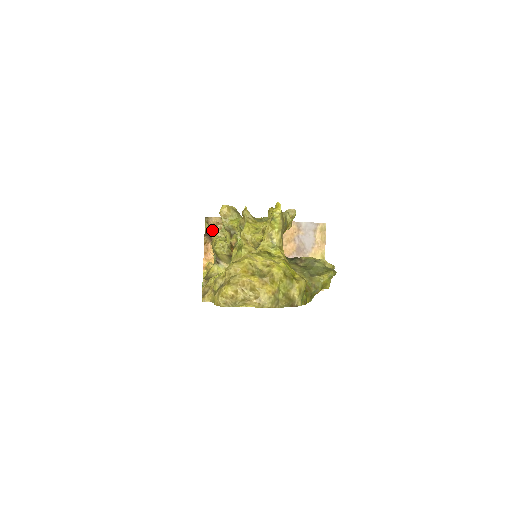
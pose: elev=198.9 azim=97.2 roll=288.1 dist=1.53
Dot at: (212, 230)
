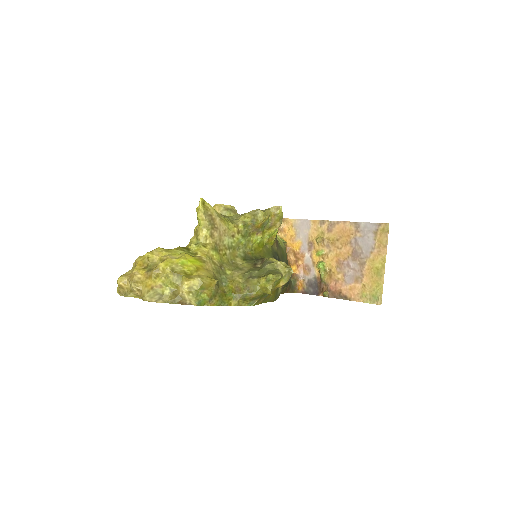
Dot at: occluded
